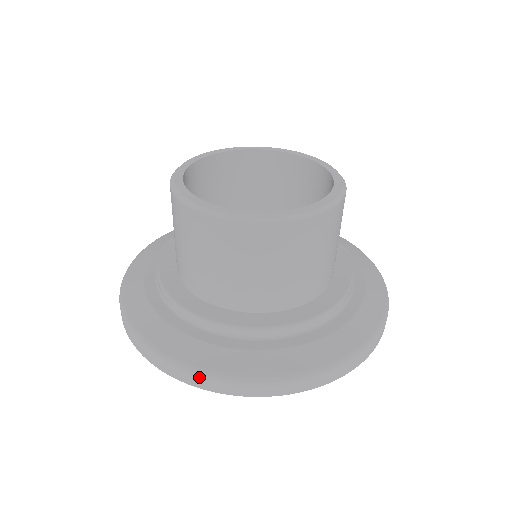
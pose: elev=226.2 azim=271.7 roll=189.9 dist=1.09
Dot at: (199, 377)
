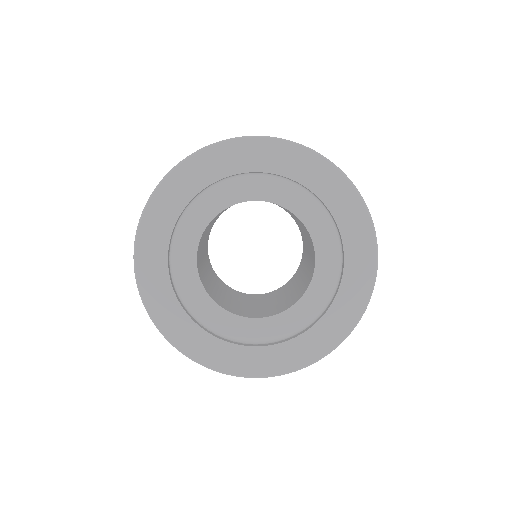
Dot at: occluded
